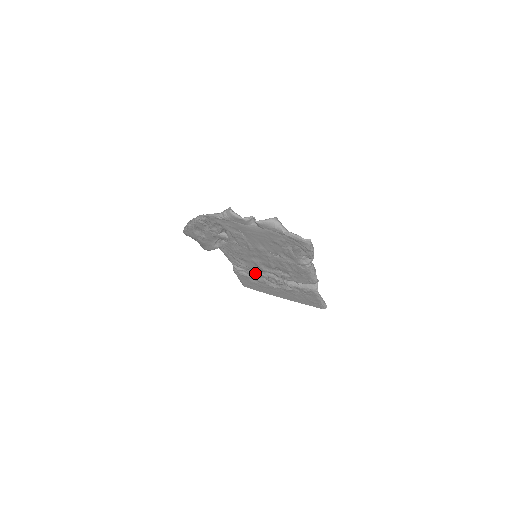
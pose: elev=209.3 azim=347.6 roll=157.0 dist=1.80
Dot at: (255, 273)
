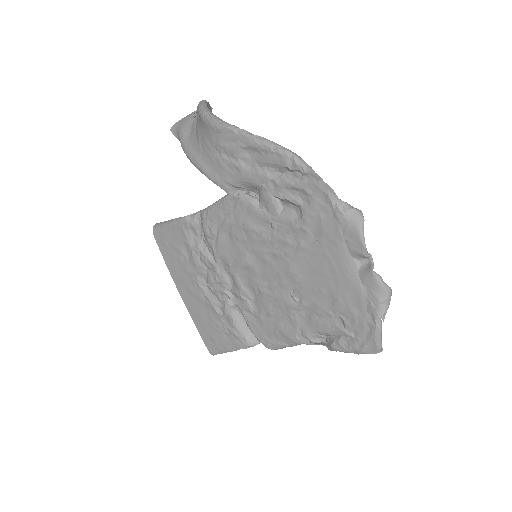
Dot at: (209, 254)
